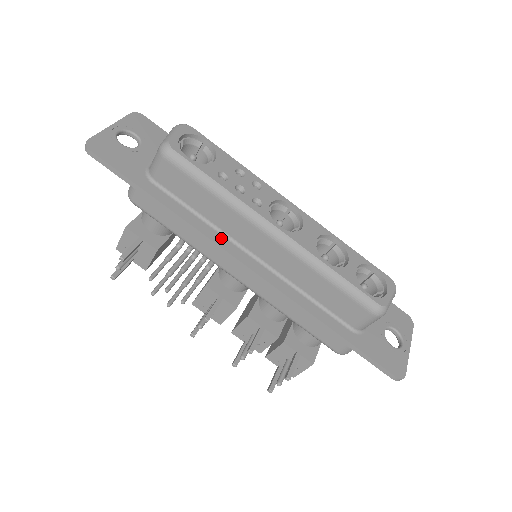
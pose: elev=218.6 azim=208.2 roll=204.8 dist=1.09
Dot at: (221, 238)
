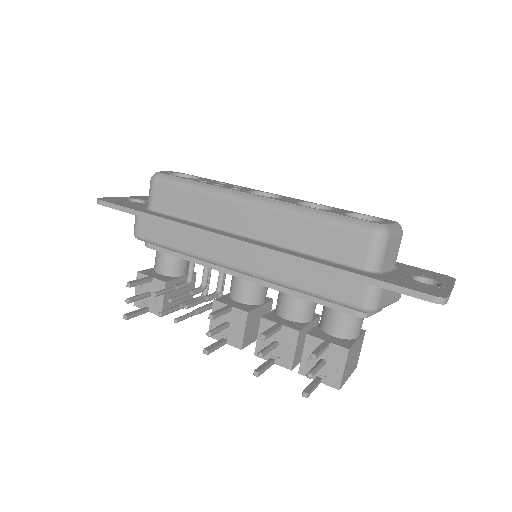
Dot at: (210, 229)
